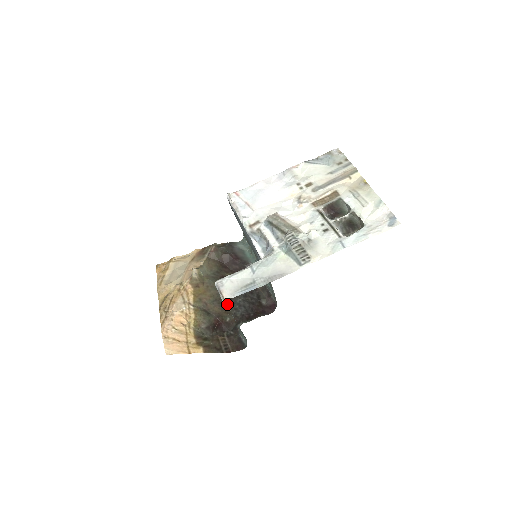
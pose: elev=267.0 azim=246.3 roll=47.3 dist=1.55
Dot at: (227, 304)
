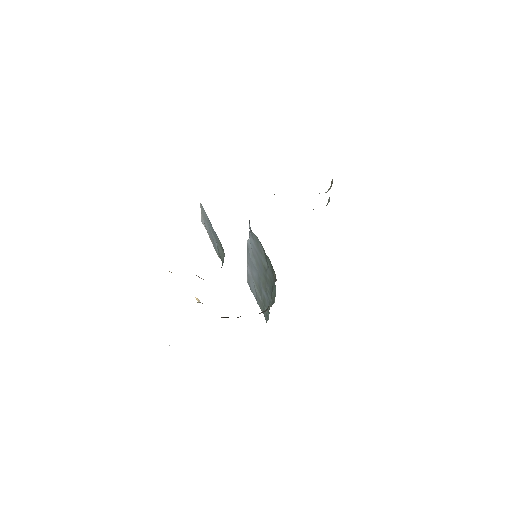
Dot at: occluded
